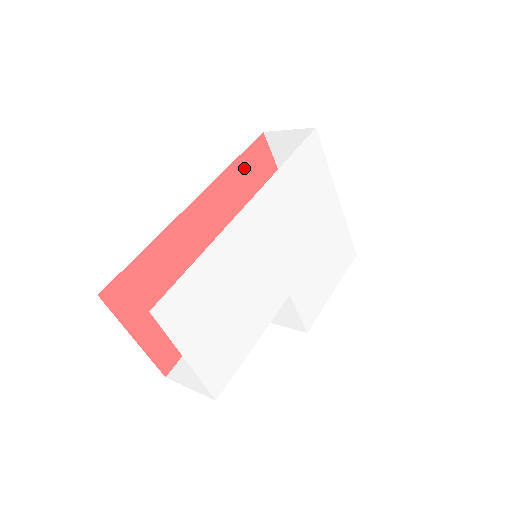
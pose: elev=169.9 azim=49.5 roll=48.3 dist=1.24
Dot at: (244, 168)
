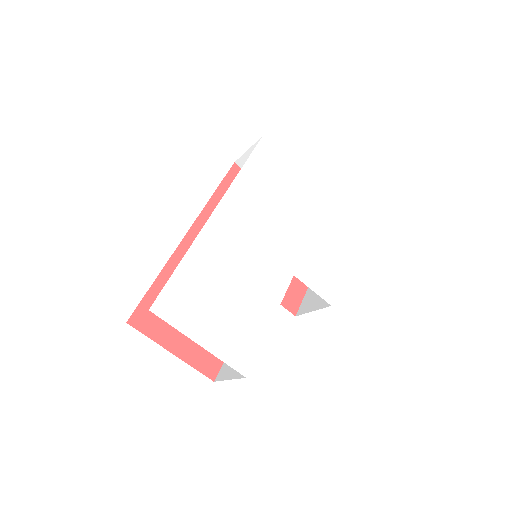
Dot at: occluded
